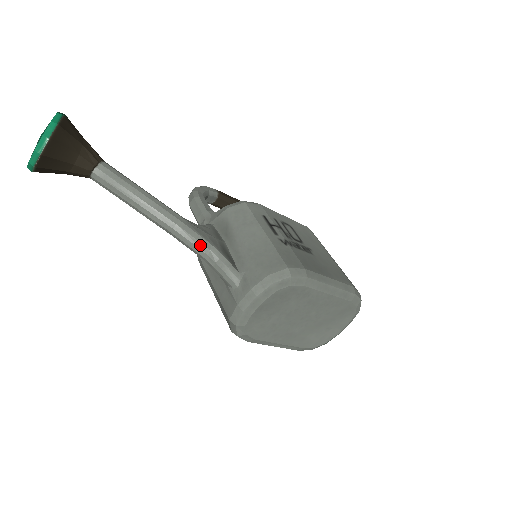
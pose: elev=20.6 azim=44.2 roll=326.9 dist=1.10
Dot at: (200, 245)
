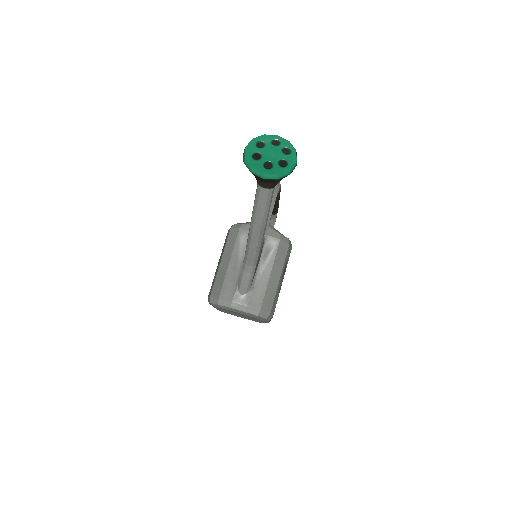
Dot at: (253, 260)
